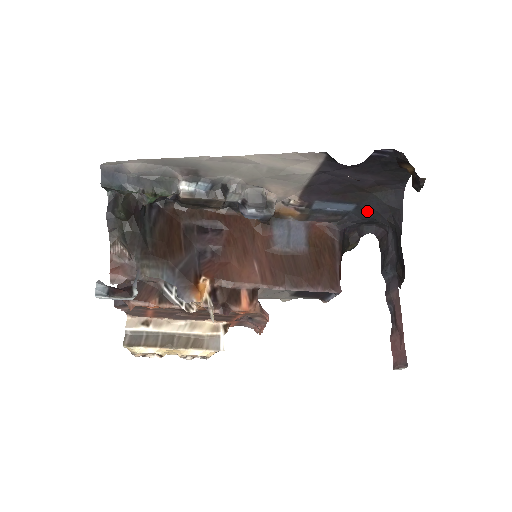
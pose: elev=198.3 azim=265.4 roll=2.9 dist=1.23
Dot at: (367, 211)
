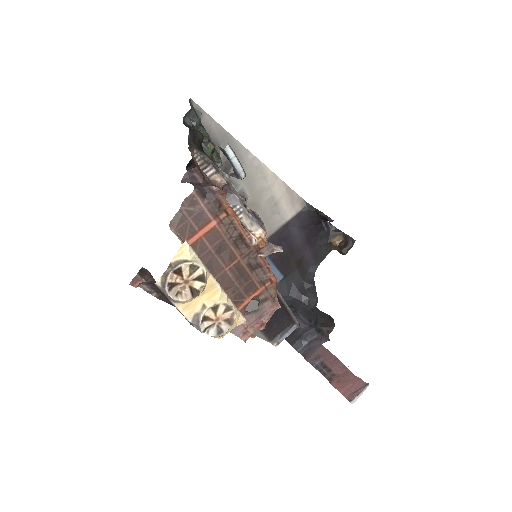
Dot at: (288, 286)
